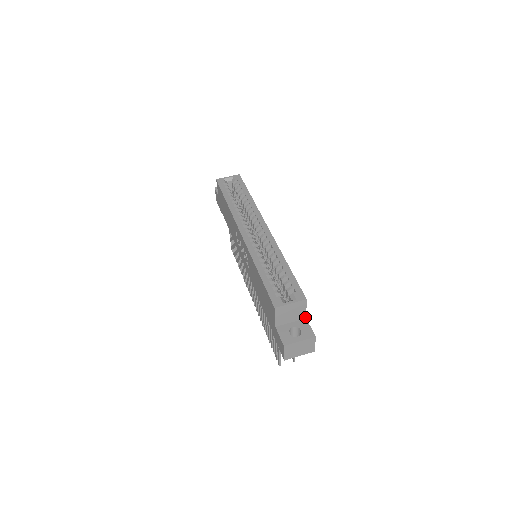
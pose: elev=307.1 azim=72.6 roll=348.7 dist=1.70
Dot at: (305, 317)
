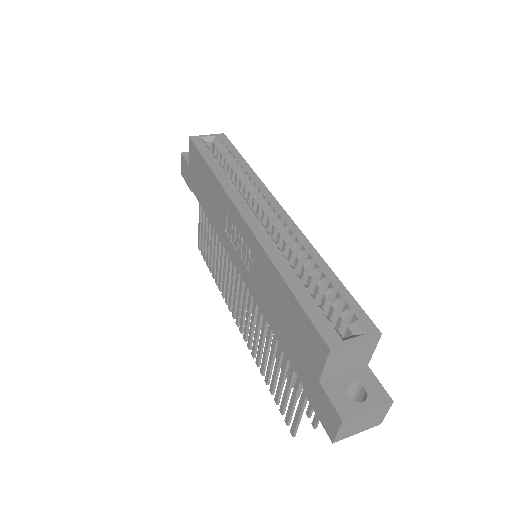
Dot at: (367, 364)
